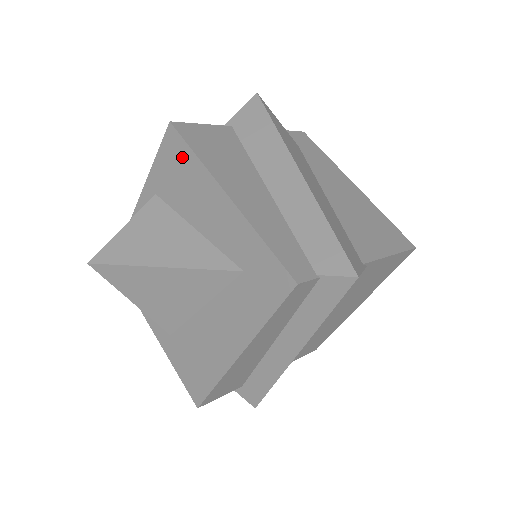
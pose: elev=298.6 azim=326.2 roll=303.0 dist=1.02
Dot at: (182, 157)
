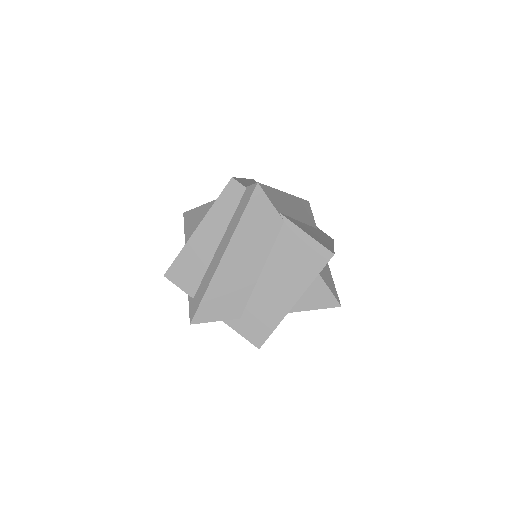
Dot at: occluded
